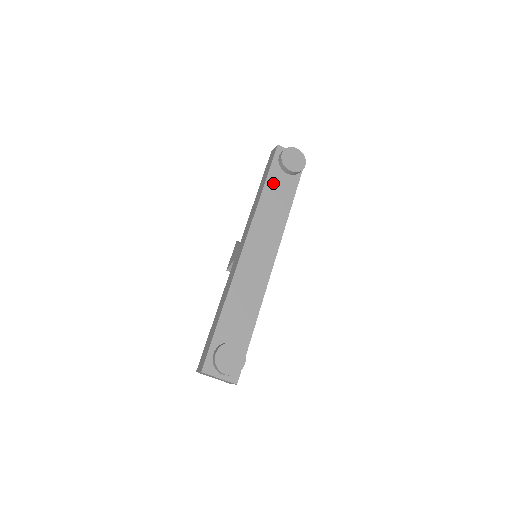
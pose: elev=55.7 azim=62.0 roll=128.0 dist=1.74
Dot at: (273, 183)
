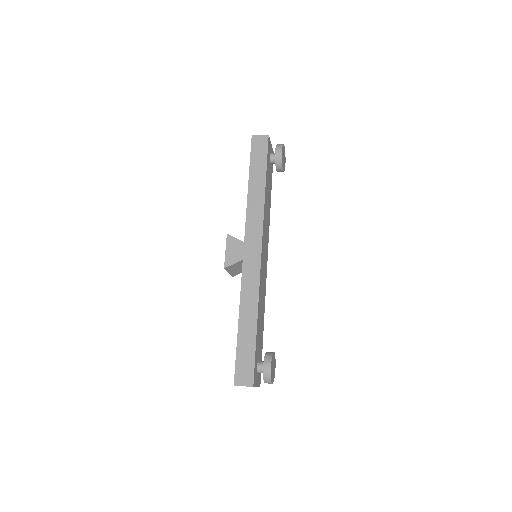
Dot at: (267, 179)
